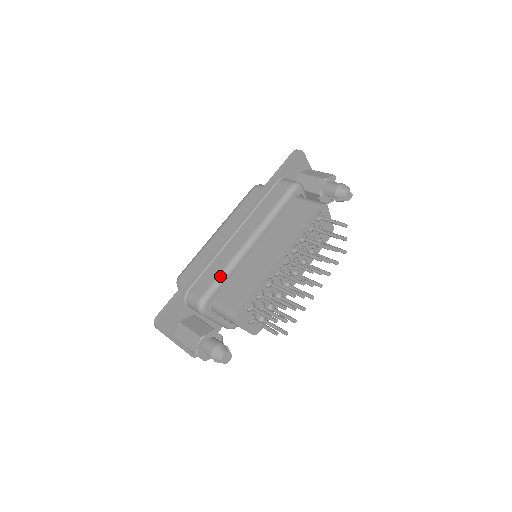
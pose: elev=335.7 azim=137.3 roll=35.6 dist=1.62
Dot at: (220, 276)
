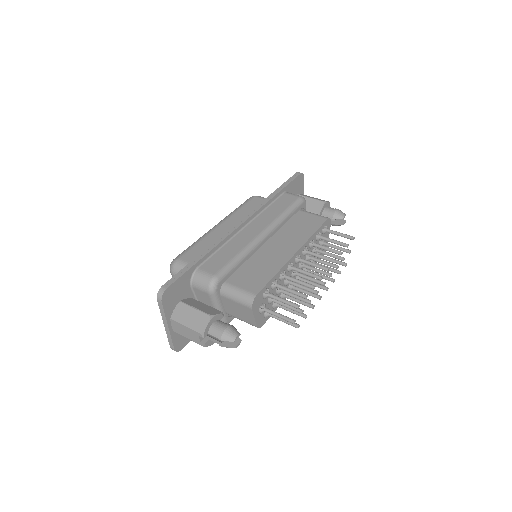
Dot at: (235, 259)
